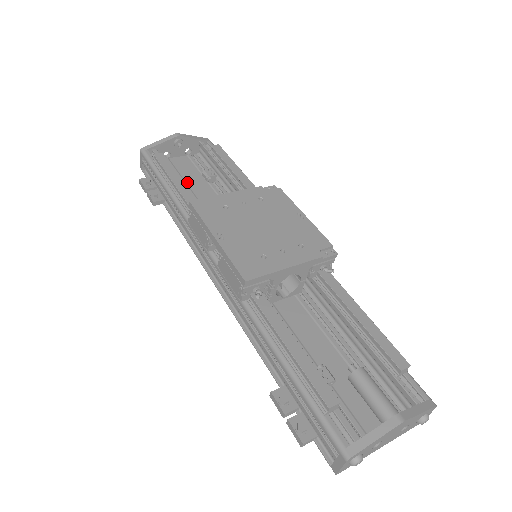
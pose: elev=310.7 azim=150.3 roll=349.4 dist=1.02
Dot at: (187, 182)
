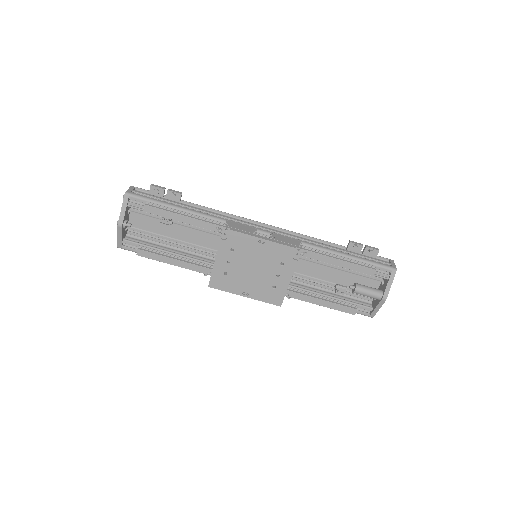
Dot at: (163, 235)
